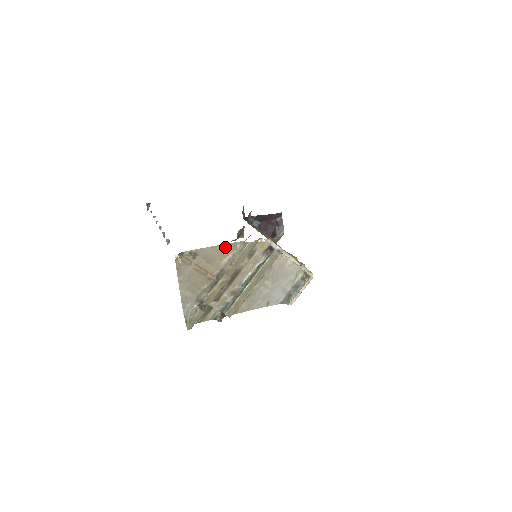
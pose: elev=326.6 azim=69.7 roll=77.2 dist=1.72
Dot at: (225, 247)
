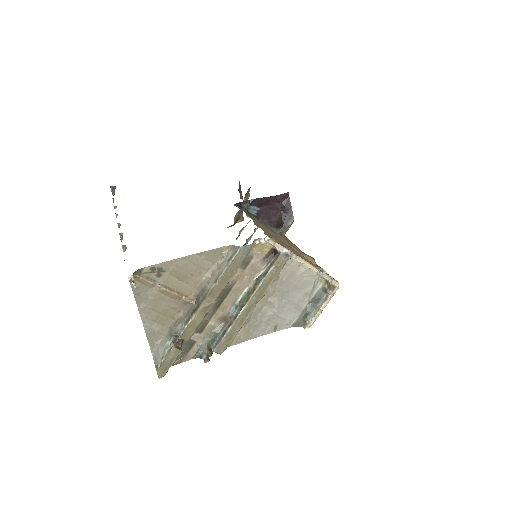
Dot at: (205, 256)
